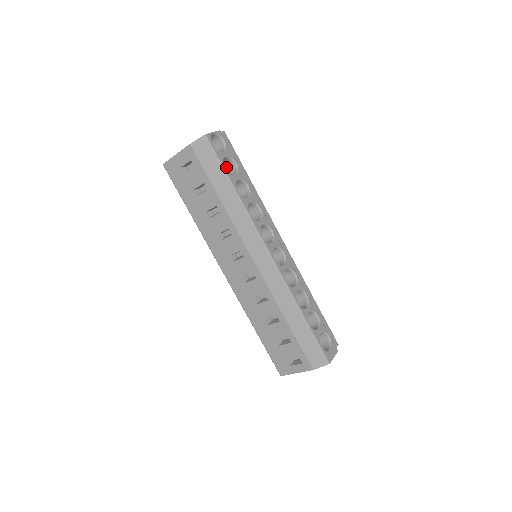
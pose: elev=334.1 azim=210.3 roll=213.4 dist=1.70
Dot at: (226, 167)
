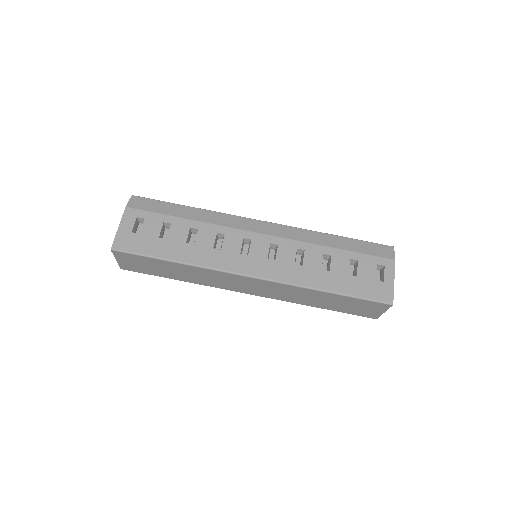
Dot at: occluded
